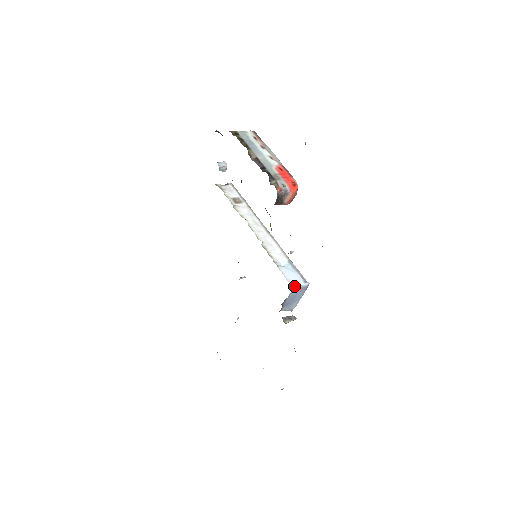
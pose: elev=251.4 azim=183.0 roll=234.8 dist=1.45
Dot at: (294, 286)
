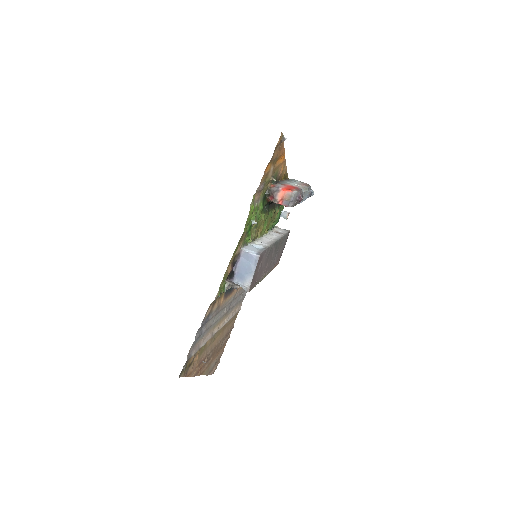
Dot at: (244, 250)
